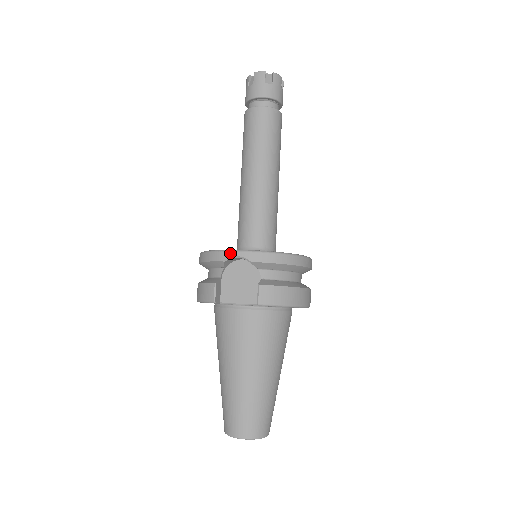
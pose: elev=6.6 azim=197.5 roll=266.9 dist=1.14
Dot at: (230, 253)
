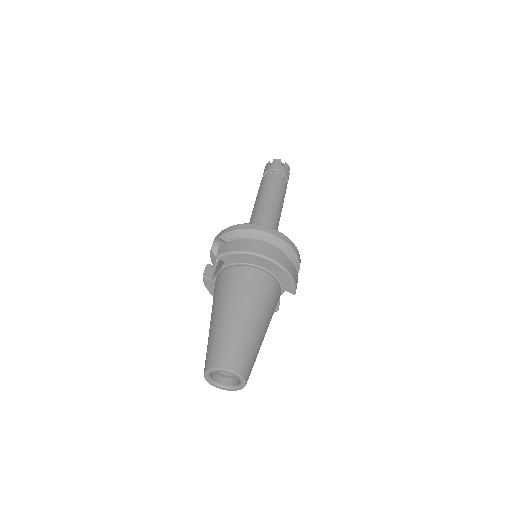
Dot at: (213, 241)
